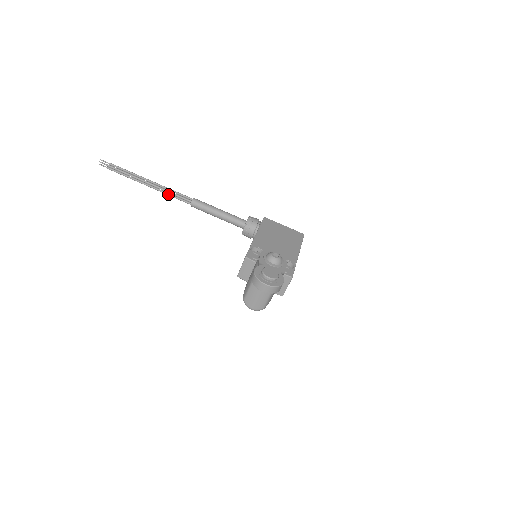
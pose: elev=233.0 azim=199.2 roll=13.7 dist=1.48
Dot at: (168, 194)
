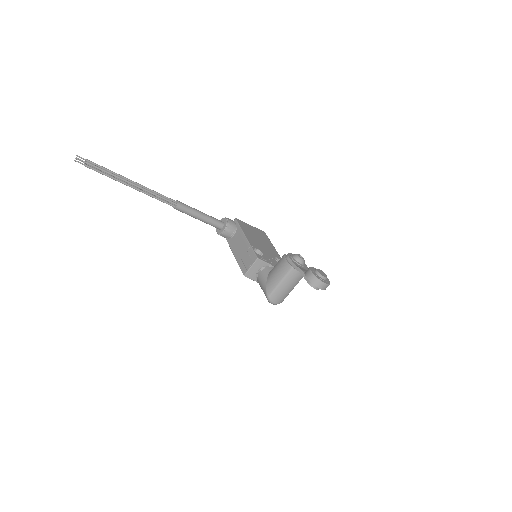
Dot at: (152, 196)
